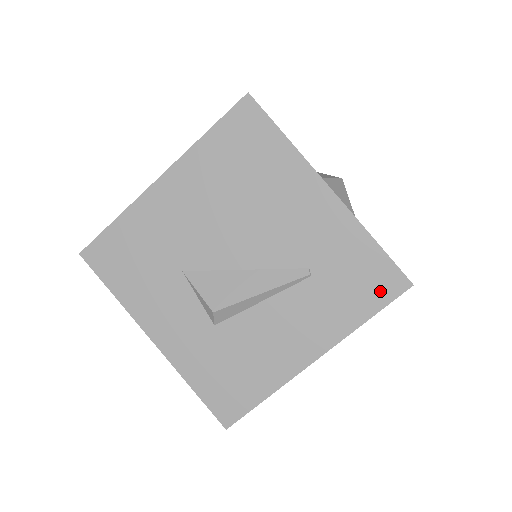
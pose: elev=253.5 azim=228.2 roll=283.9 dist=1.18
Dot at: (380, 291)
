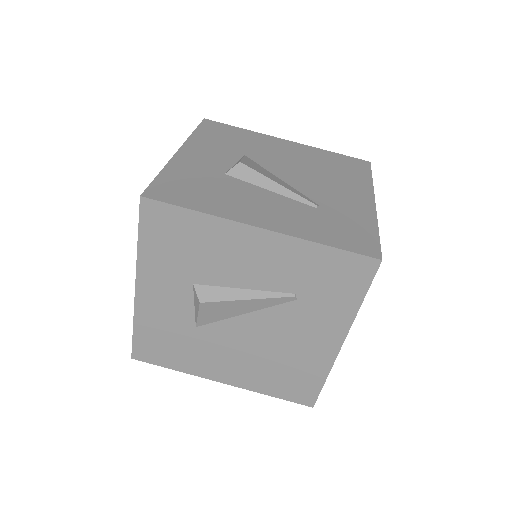
Dot at: (354, 244)
